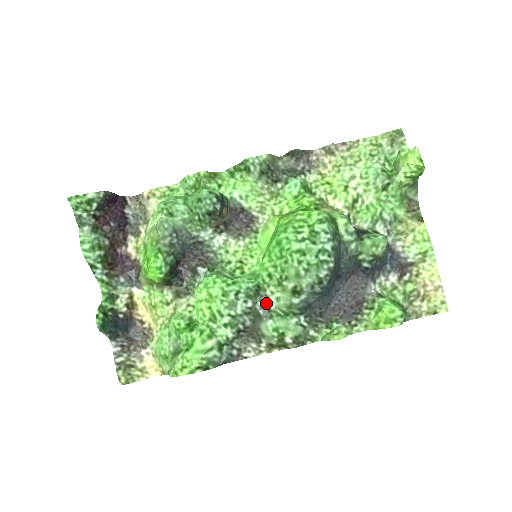
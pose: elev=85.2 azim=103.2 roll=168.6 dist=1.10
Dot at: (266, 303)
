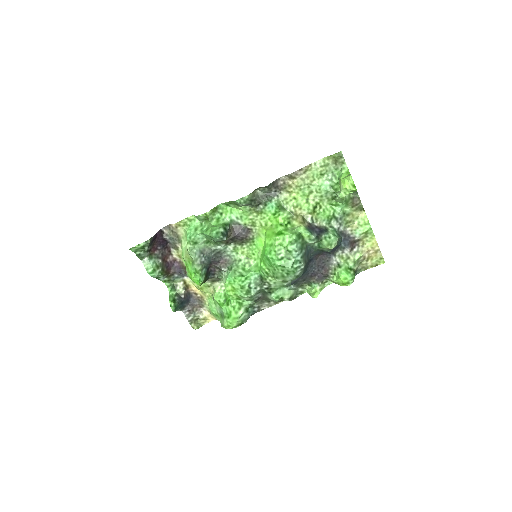
Dot at: (268, 286)
